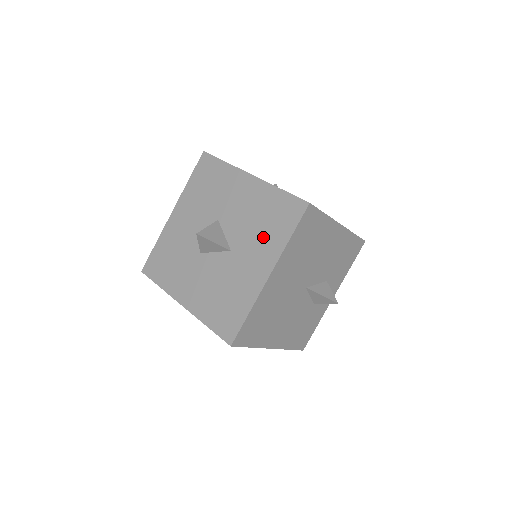
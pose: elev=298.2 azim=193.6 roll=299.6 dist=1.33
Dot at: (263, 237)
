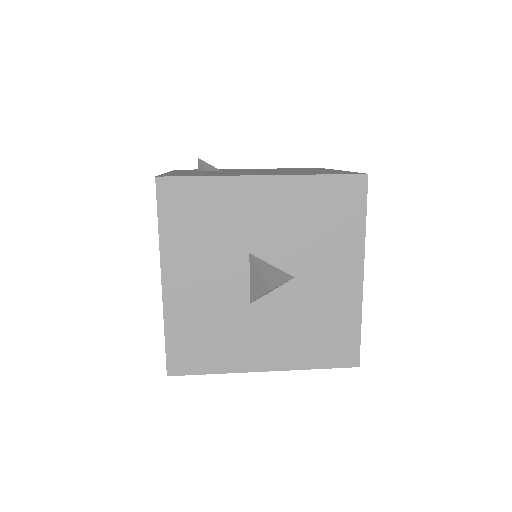
Dot at: (330, 240)
